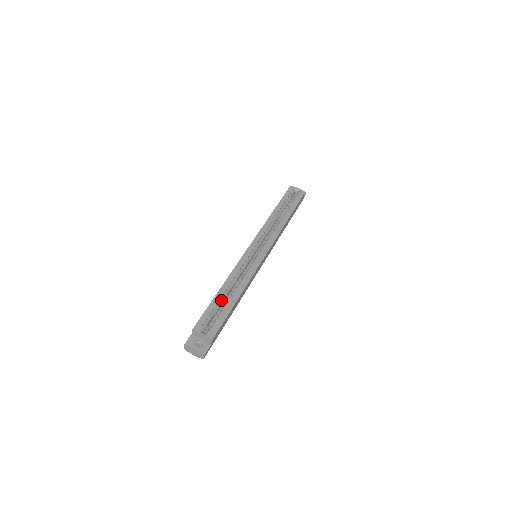
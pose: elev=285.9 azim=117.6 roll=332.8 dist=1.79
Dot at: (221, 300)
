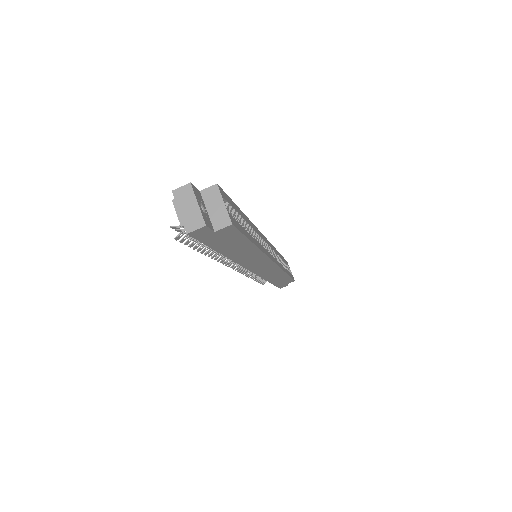
Dot at: (241, 220)
